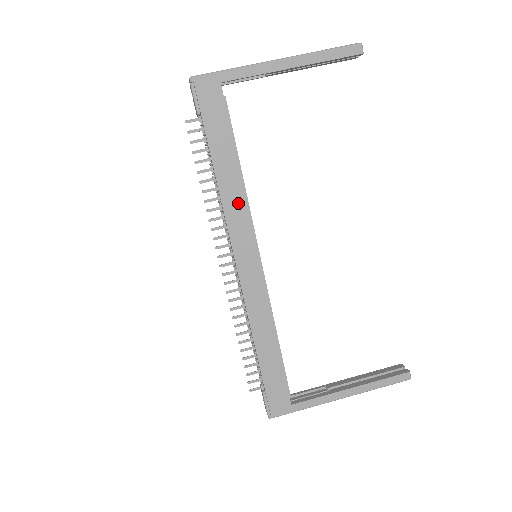
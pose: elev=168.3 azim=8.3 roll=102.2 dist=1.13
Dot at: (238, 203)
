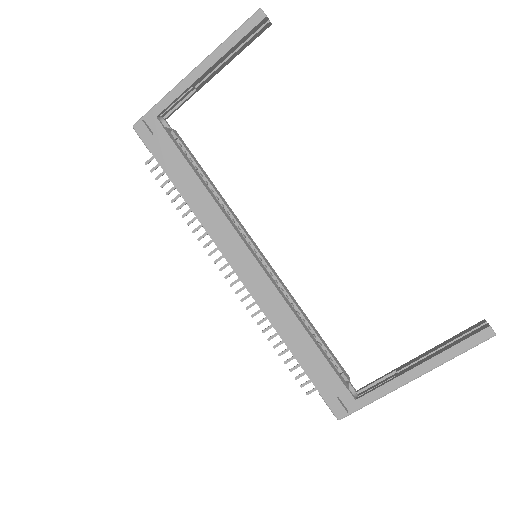
Dot at: (212, 213)
